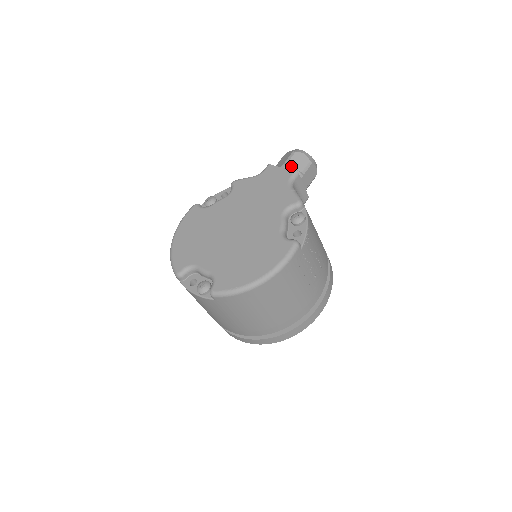
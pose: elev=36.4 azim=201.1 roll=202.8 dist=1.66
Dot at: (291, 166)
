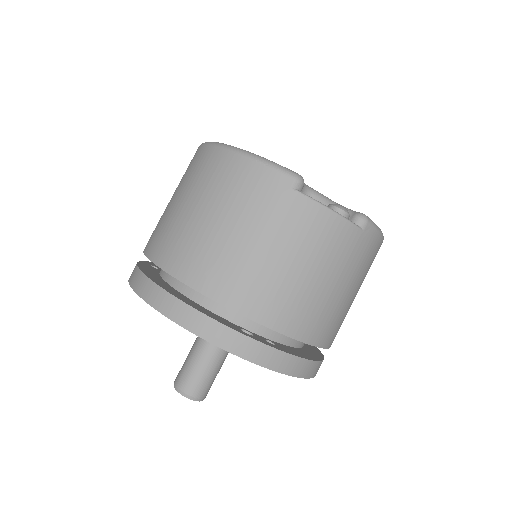
Dot at: occluded
